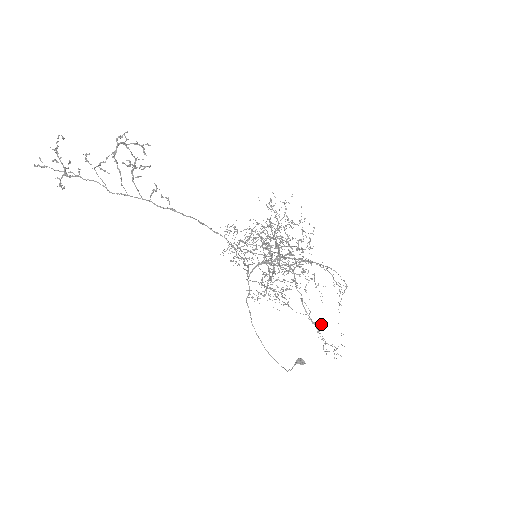
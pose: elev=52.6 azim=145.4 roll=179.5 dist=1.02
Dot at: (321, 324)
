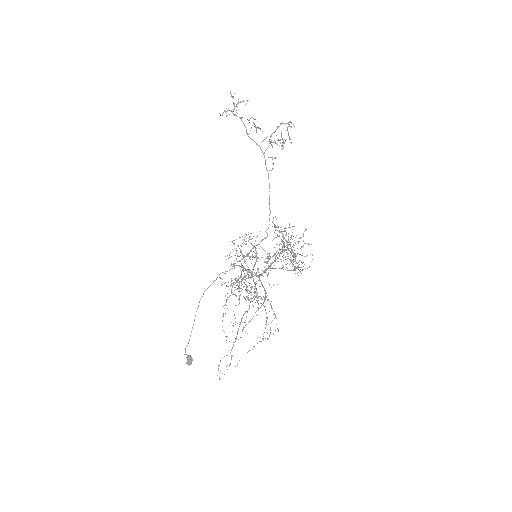
Dot at: occluded
